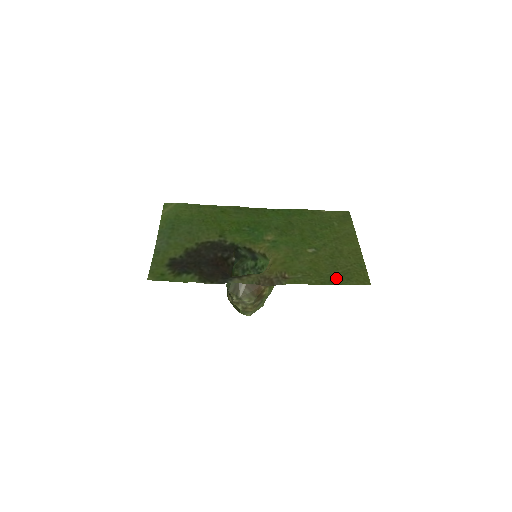
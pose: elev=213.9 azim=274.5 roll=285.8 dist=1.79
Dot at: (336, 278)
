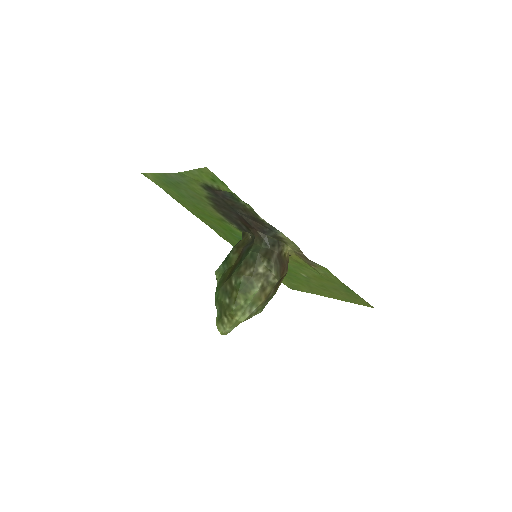
Dot at: (348, 291)
